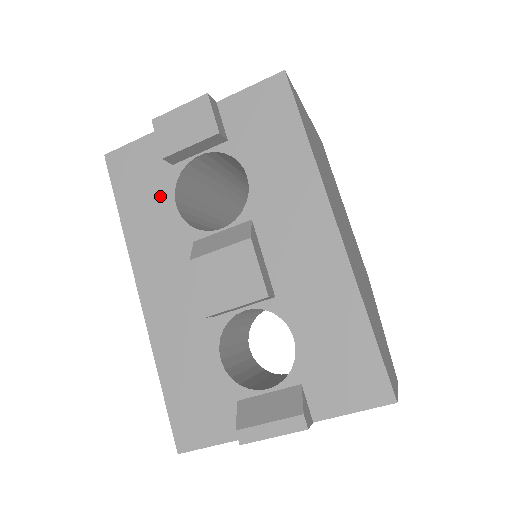
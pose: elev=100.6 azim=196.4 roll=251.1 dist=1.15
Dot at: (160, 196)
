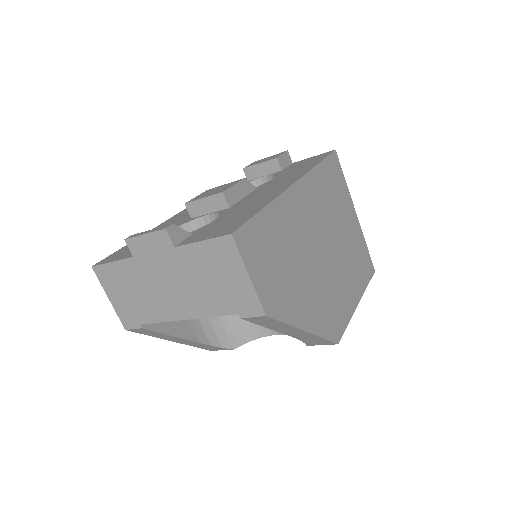
Dot at: occluded
